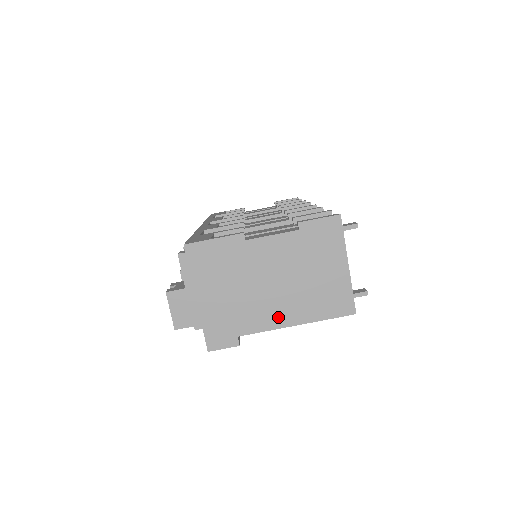
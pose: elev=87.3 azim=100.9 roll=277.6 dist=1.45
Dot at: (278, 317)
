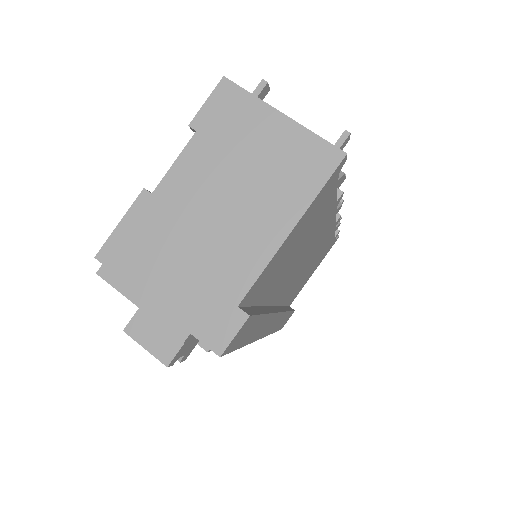
Dot at: (262, 241)
